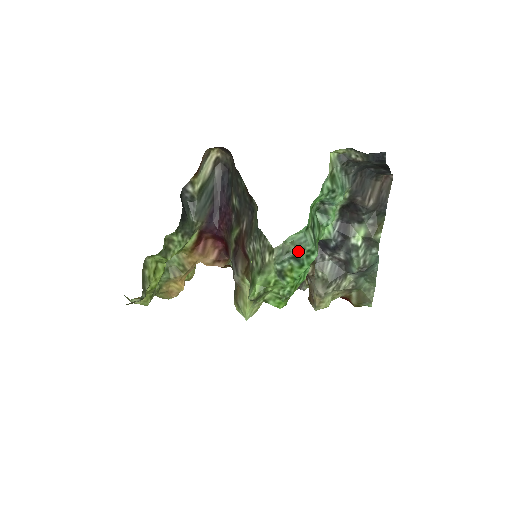
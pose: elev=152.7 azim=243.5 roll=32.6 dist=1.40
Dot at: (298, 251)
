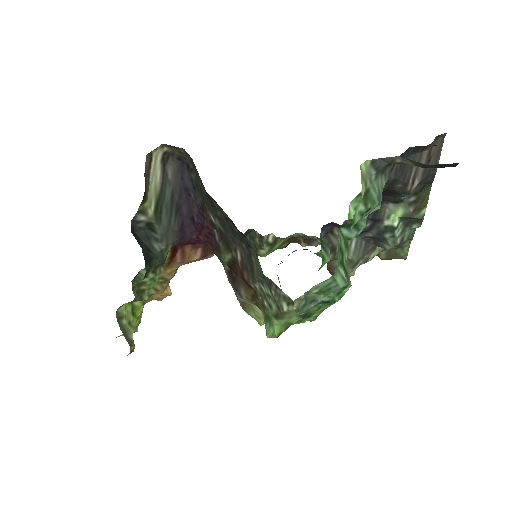
Dot at: (327, 296)
